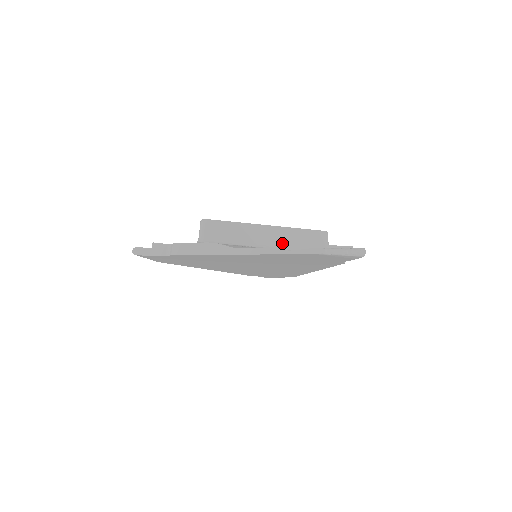
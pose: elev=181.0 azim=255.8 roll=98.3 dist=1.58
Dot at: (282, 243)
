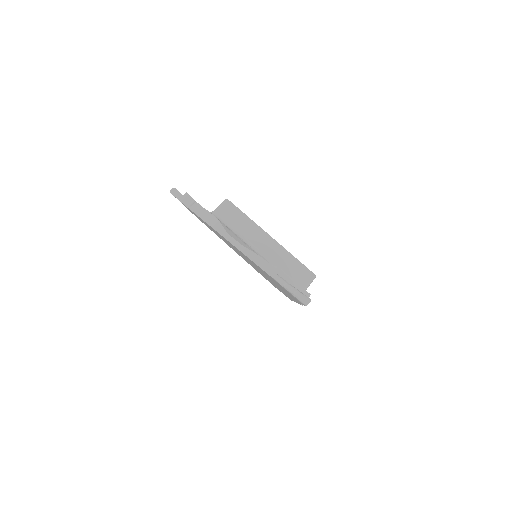
Dot at: (272, 257)
